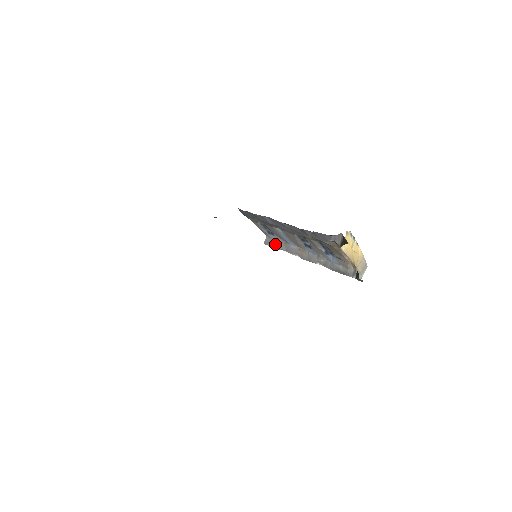
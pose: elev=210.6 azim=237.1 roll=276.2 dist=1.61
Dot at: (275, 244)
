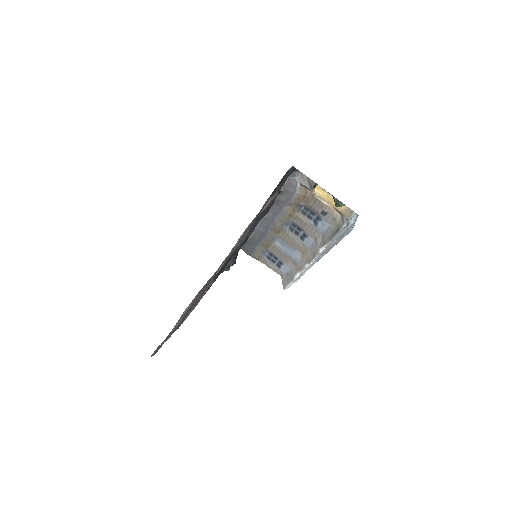
Dot at: (289, 276)
